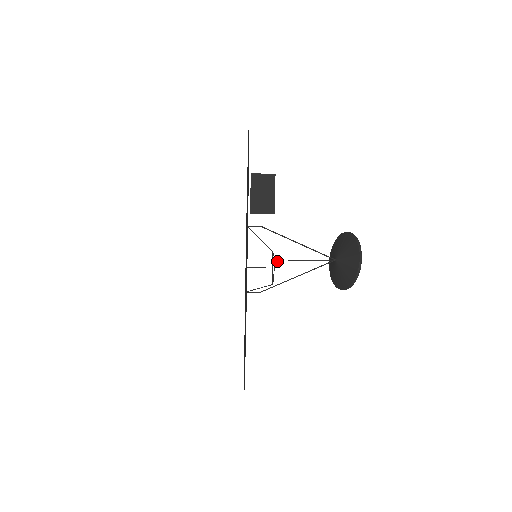
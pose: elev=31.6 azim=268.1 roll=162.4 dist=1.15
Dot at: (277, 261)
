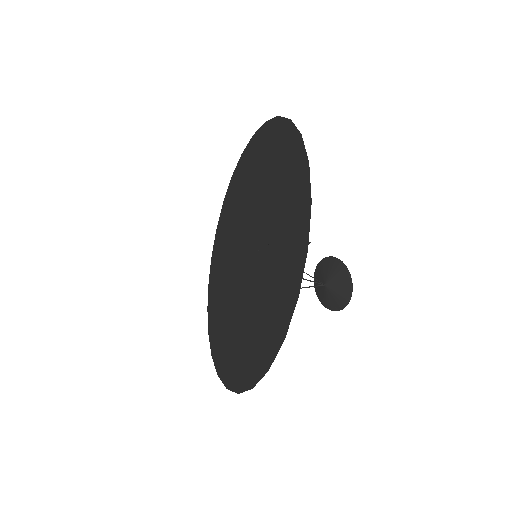
Dot at: occluded
